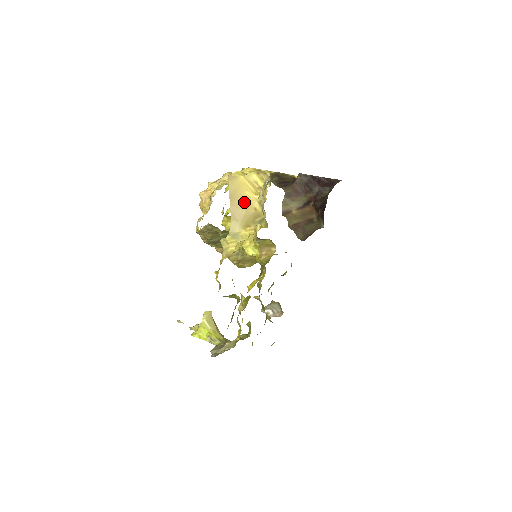
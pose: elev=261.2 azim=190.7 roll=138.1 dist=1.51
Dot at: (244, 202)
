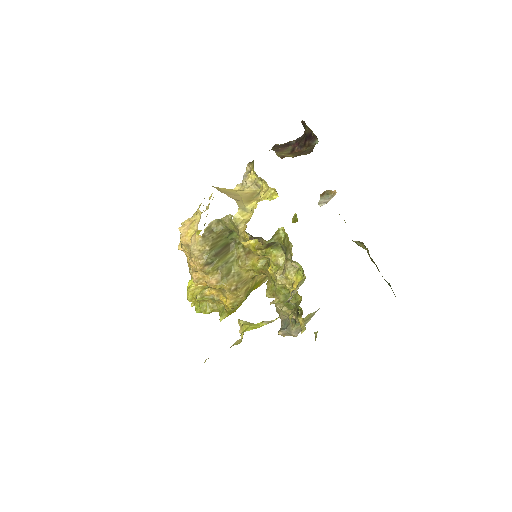
Dot at: (235, 193)
